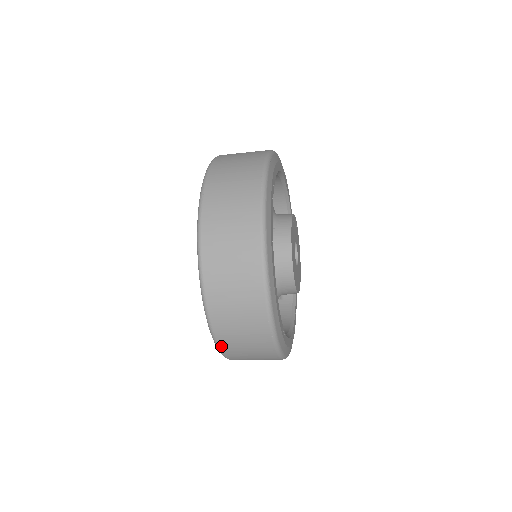
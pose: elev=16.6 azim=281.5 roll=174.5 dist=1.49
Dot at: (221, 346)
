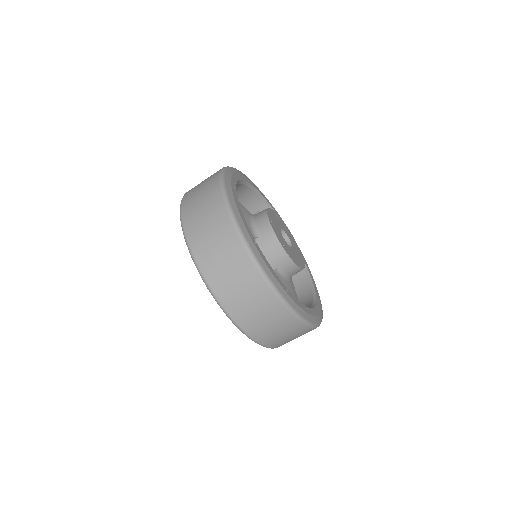
Dot at: (183, 203)
